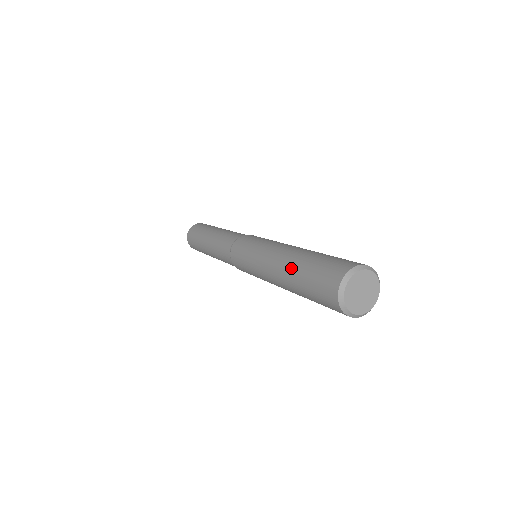
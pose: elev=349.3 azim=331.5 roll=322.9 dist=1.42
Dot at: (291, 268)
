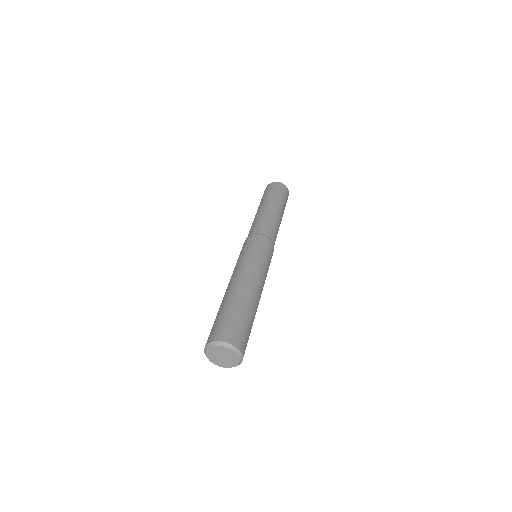
Dot at: (222, 301)
